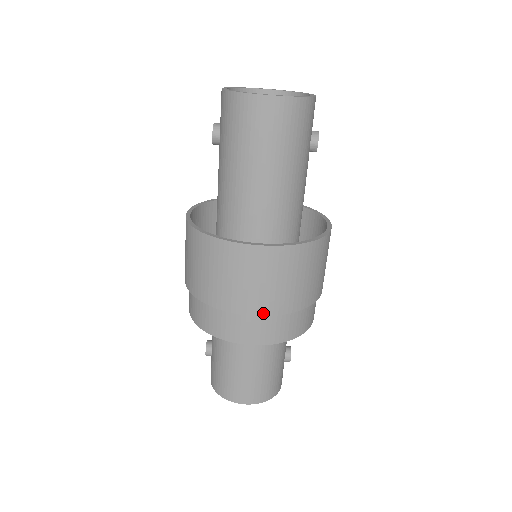
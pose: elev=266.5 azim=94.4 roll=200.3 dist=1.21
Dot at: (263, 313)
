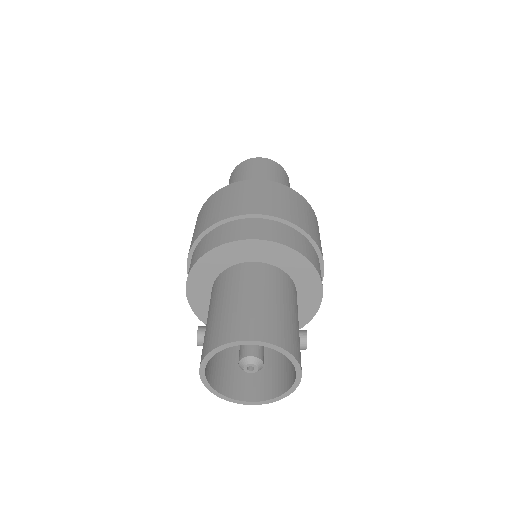
Dot at: (267, 213)
